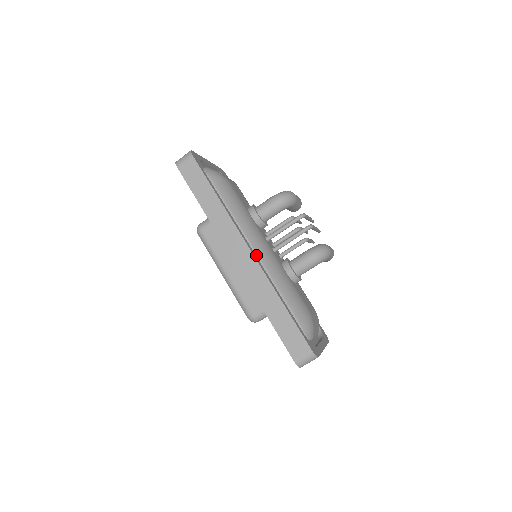
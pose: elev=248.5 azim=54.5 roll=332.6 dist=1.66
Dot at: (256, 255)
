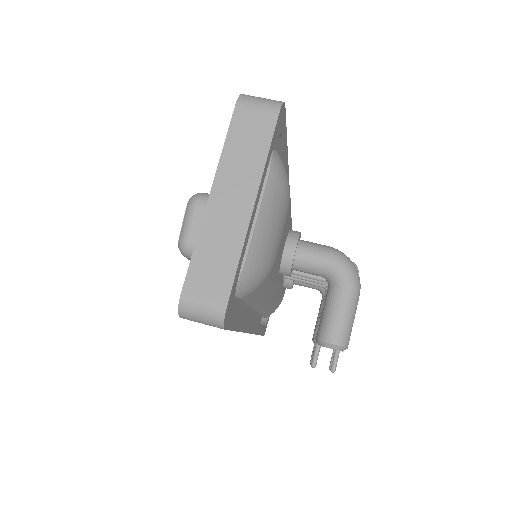
Dot at: occluded
